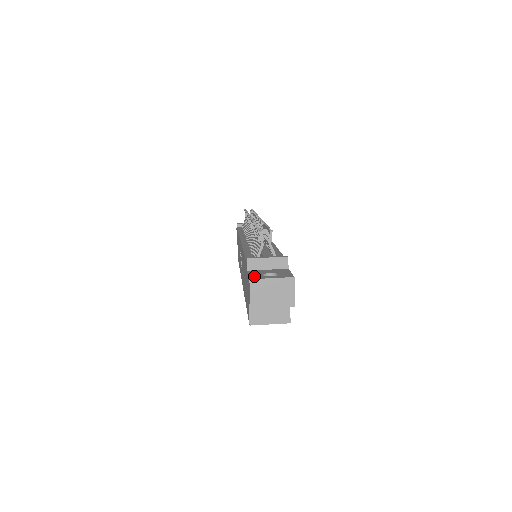
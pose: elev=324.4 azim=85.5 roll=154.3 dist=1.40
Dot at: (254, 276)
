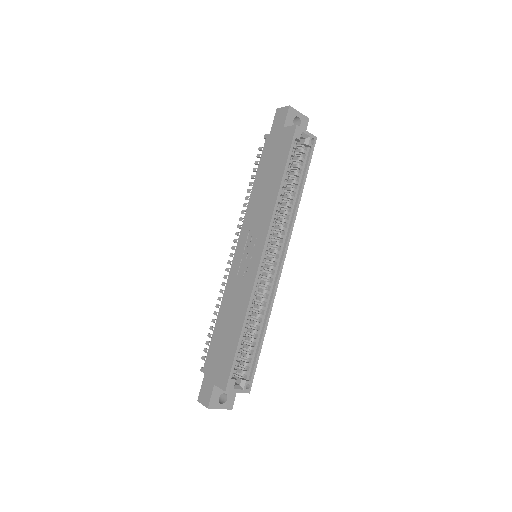
Dot at: occluded
